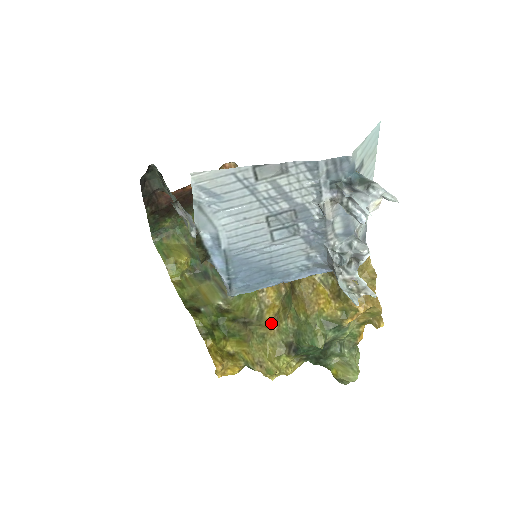
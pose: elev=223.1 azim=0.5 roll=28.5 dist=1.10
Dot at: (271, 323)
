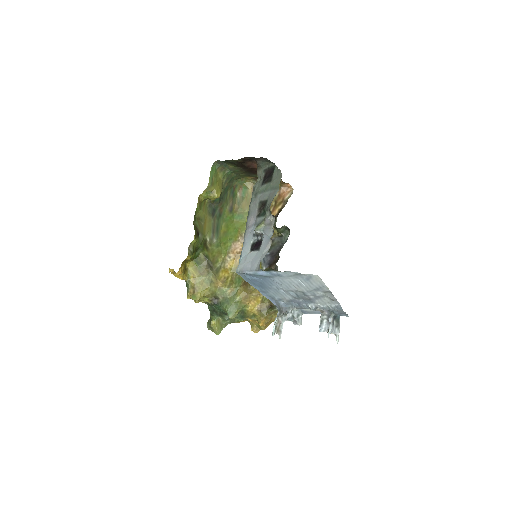
Dot at: (220, 281)
